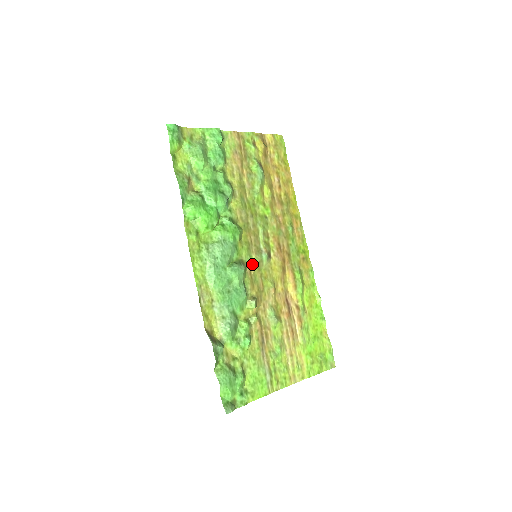
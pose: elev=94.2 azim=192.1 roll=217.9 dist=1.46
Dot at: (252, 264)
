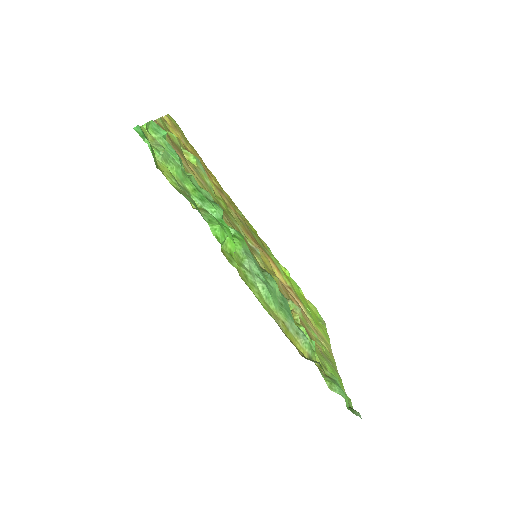
Dot at: occluded
